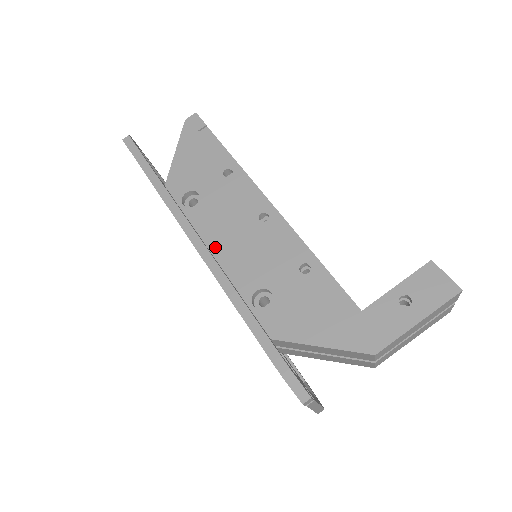
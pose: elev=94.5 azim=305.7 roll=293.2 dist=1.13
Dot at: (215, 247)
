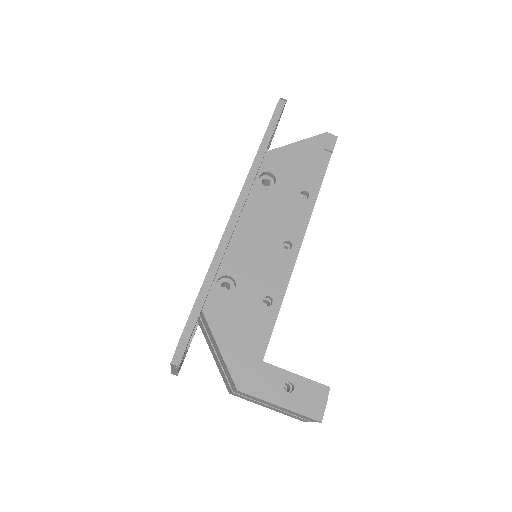
Dot at: (243, 223)
